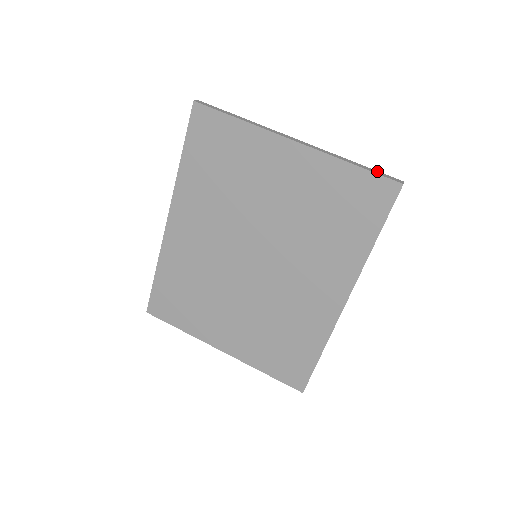
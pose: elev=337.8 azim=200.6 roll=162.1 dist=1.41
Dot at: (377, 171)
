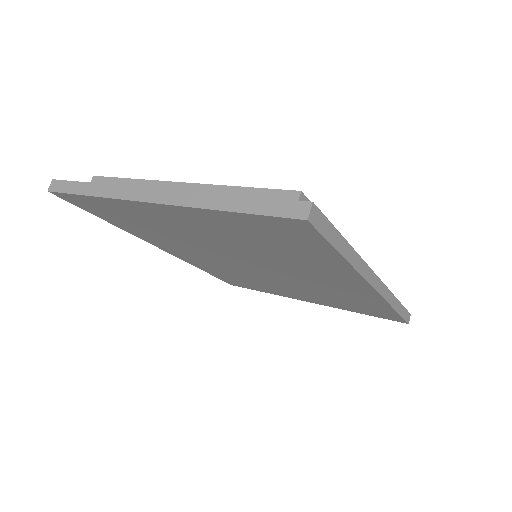
Dot at: (267, 200)
